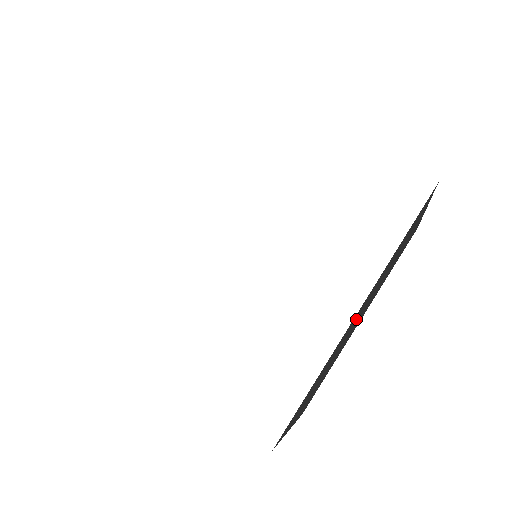
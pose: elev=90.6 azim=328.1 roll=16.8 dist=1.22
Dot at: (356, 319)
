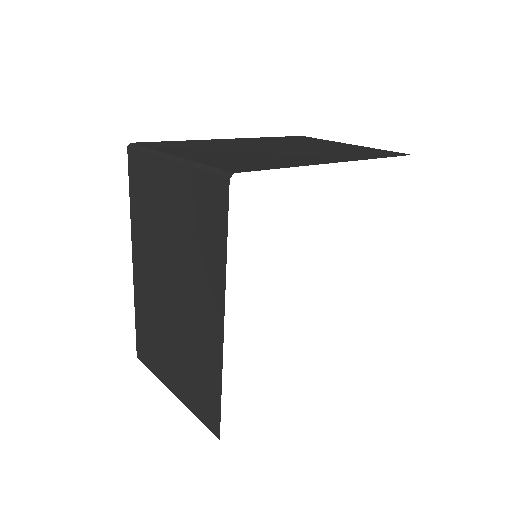
Dot at: occluded
